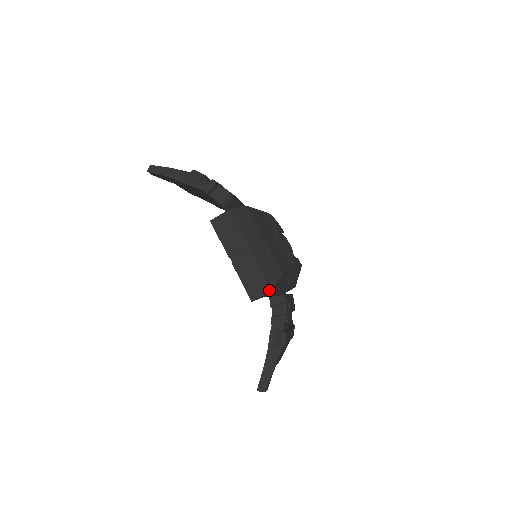
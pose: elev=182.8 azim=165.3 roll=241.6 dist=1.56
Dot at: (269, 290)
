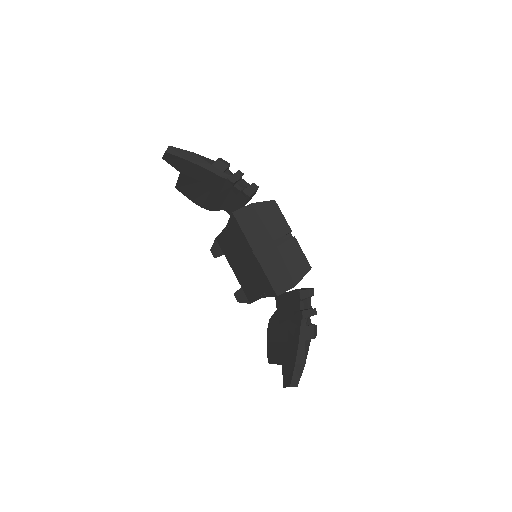
Dot at: (294, 285)
